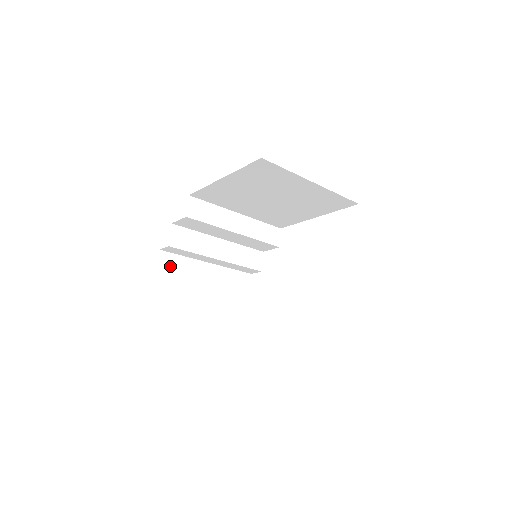
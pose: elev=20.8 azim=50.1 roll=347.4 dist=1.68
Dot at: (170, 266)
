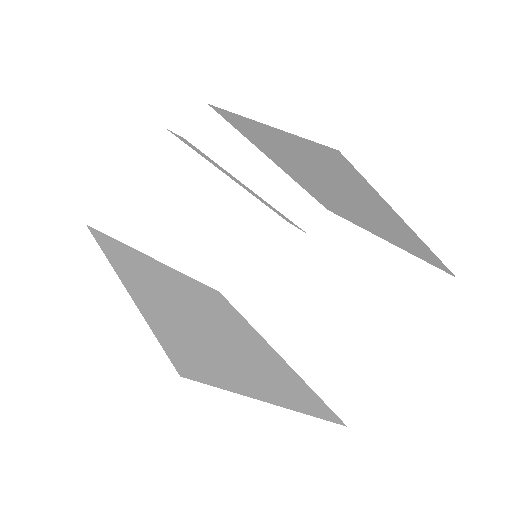
Dot at: (139, 184)
